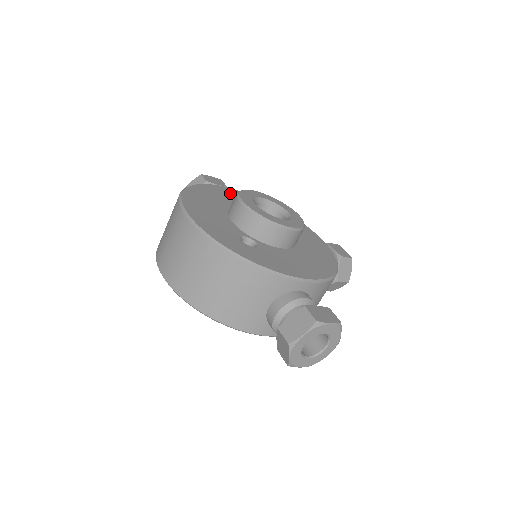
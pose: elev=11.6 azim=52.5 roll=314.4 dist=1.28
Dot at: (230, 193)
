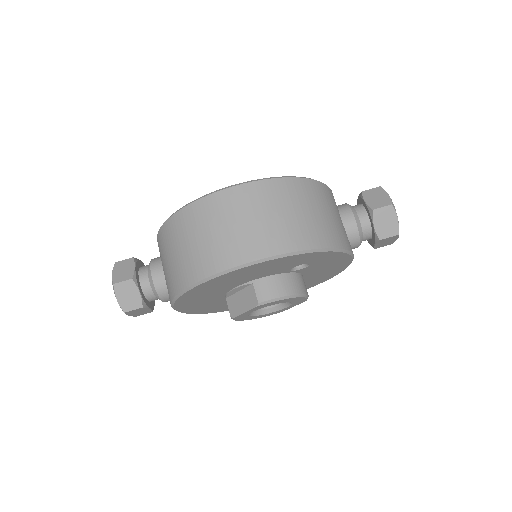
Dot at: occluded
